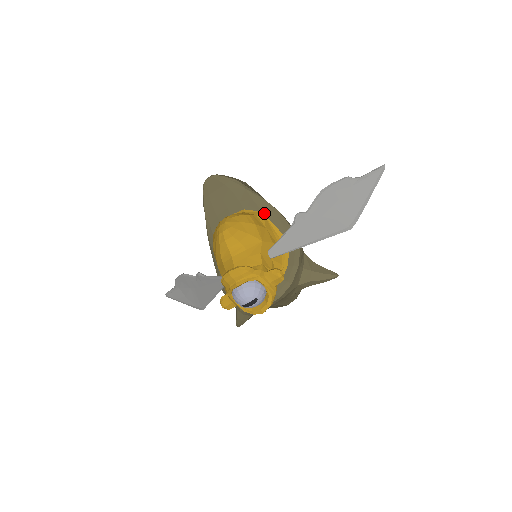
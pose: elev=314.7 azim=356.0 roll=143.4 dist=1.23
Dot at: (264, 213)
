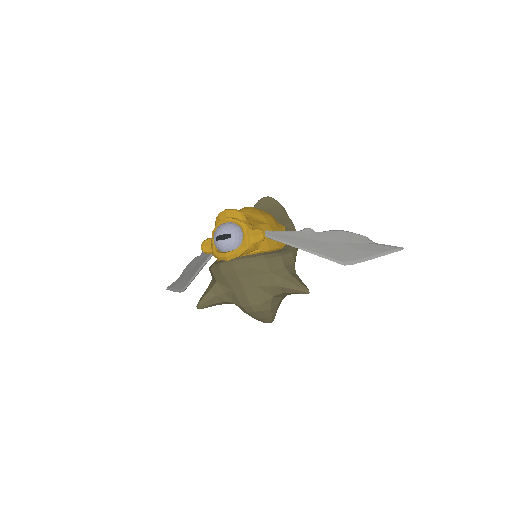
Dot at: (285, 227)
